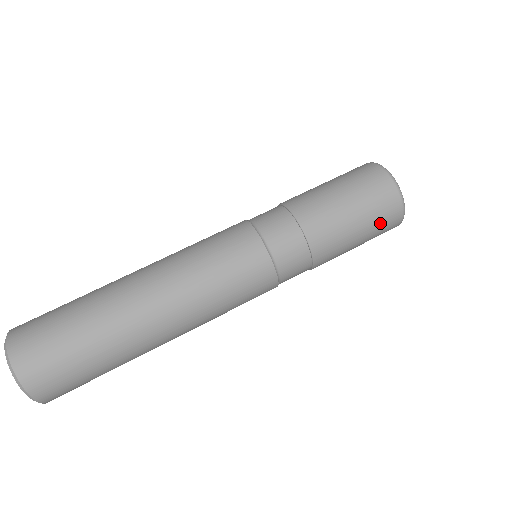
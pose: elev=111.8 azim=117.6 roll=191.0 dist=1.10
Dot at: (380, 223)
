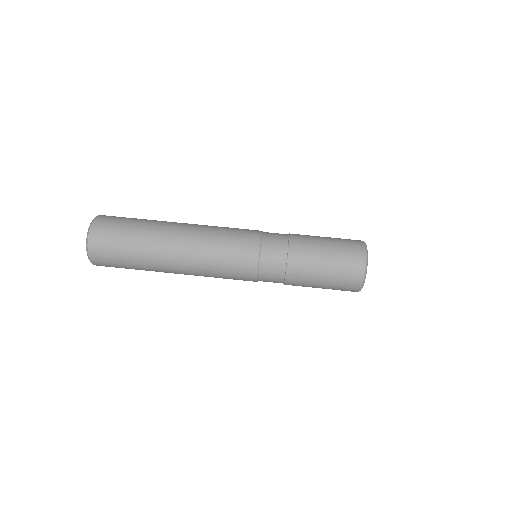
Dot at: (343, 274)
